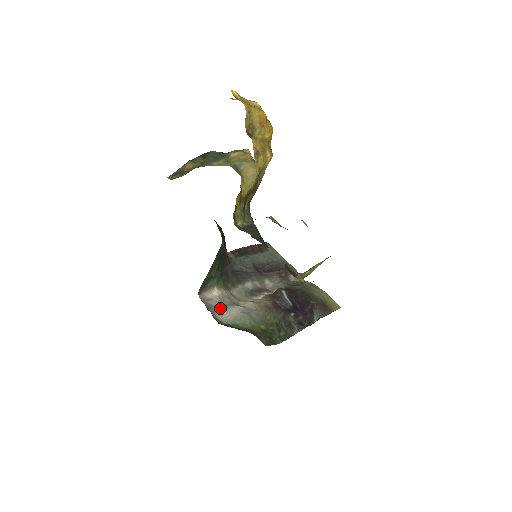
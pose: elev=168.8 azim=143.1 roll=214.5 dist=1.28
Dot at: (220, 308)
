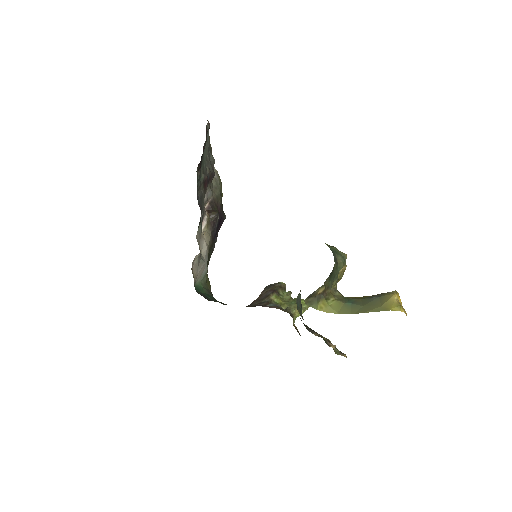
Dot at: (197, 271)
